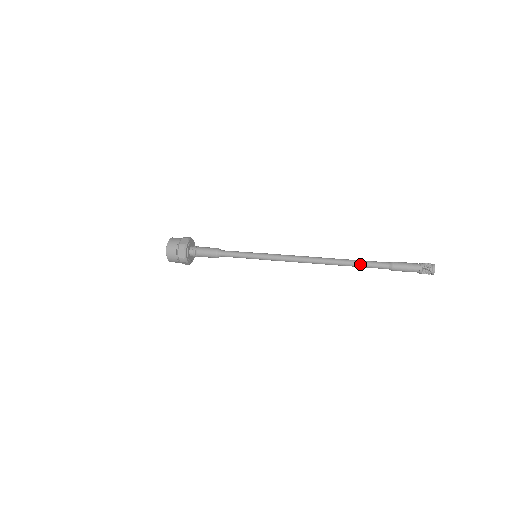
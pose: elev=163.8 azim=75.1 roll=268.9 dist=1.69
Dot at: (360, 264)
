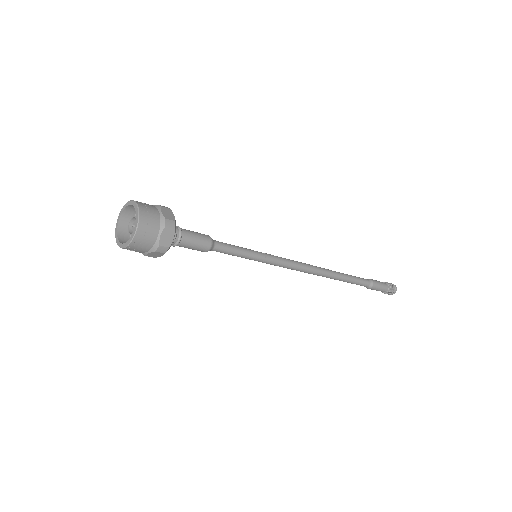
Dot at: (351, 276)
